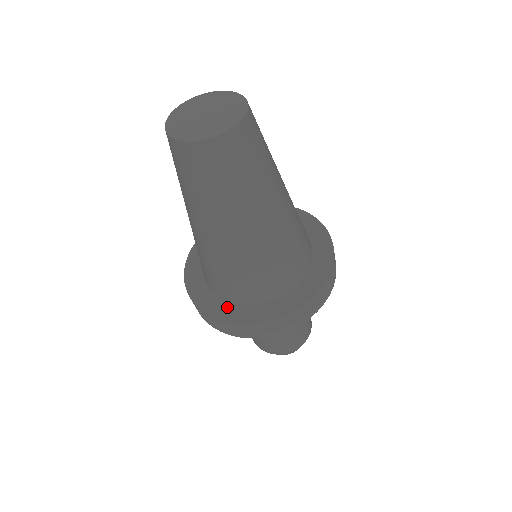
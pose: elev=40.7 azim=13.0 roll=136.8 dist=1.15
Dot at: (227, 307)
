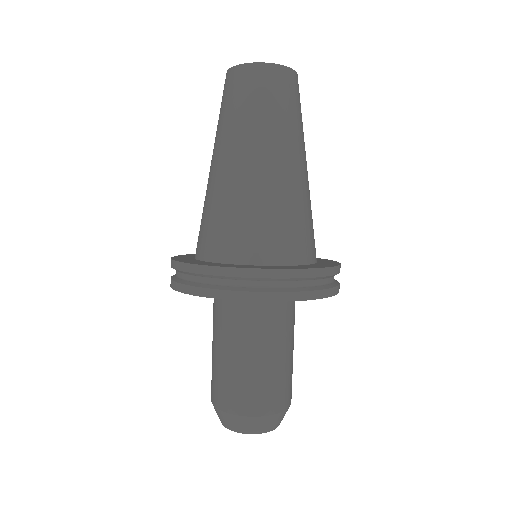
Dot at: (246, 265)
